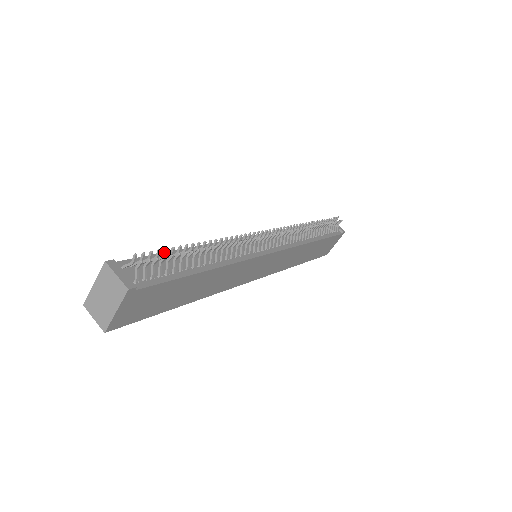
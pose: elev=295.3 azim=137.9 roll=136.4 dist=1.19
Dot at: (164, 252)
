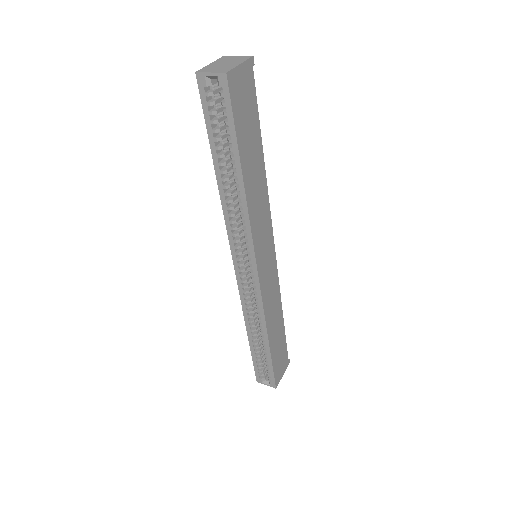
Dot at: occluded
